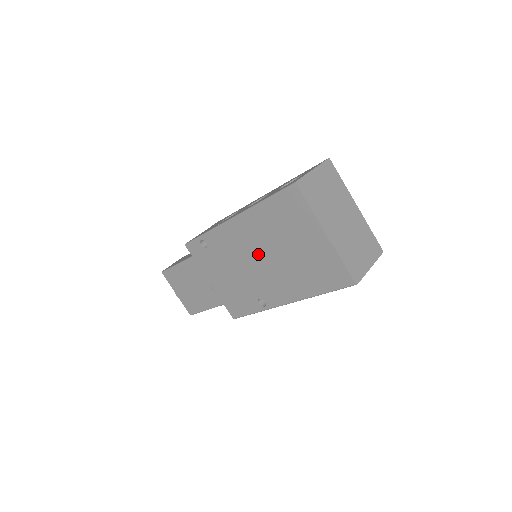
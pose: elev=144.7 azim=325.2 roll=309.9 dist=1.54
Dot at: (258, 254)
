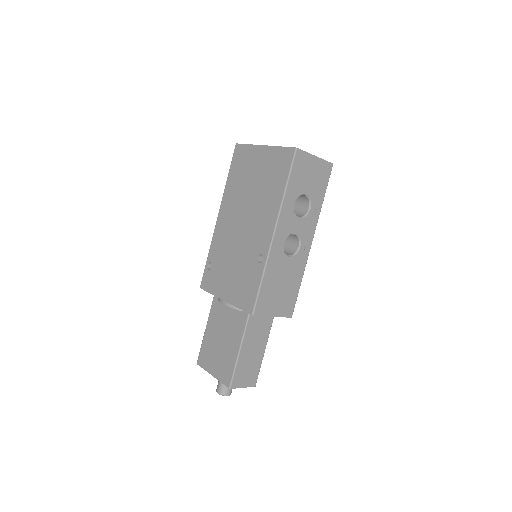
Dot at: (240, 219)
